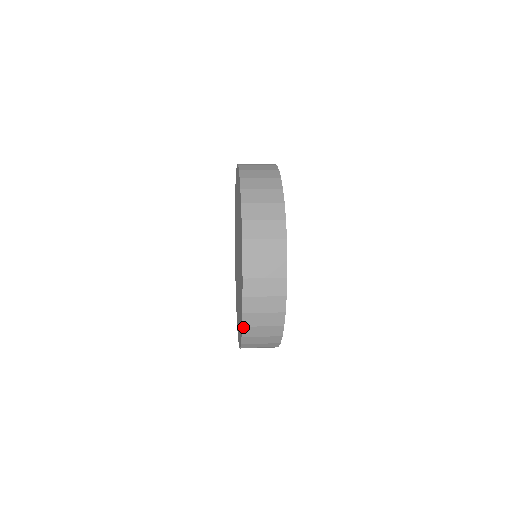
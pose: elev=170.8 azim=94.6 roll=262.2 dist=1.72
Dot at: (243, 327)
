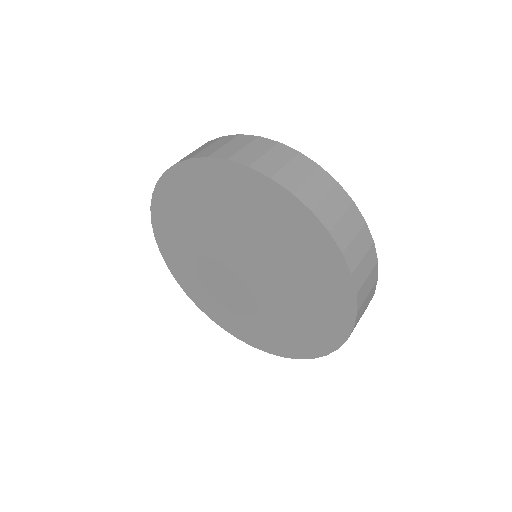
Dot at: (284, 356)
